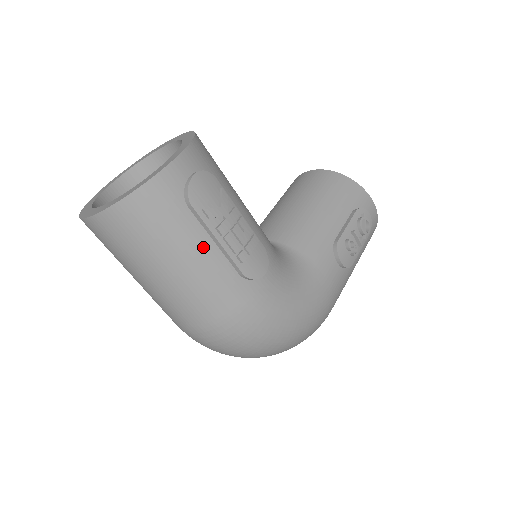
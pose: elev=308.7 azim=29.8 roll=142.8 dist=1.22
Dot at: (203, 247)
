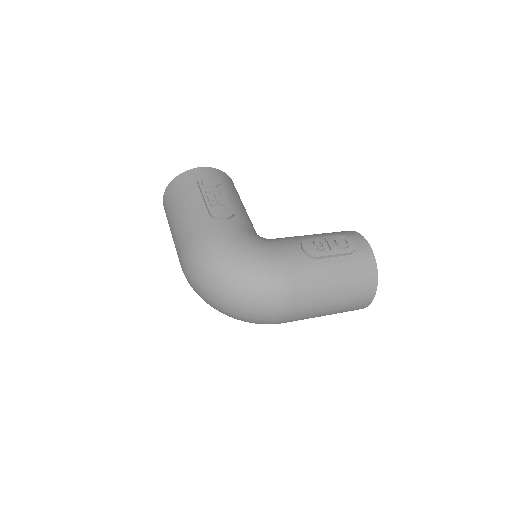
Dot at: (196, 199)
